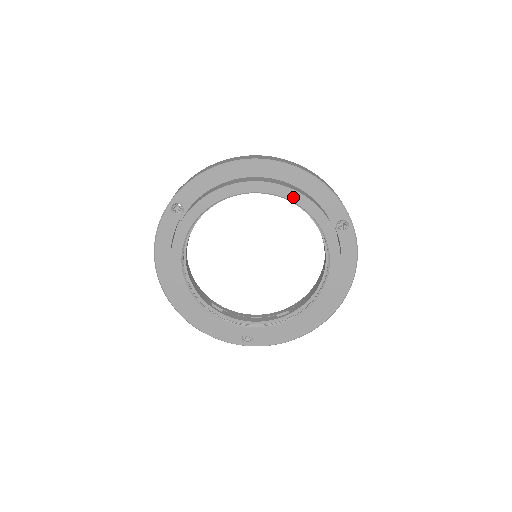
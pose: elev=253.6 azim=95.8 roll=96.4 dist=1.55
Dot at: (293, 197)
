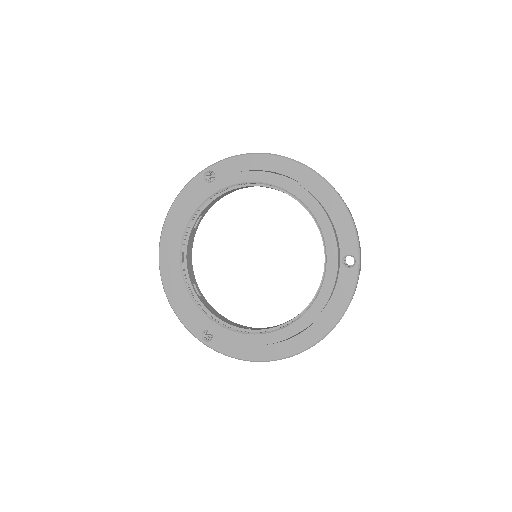
Dot at: (313, 208)
